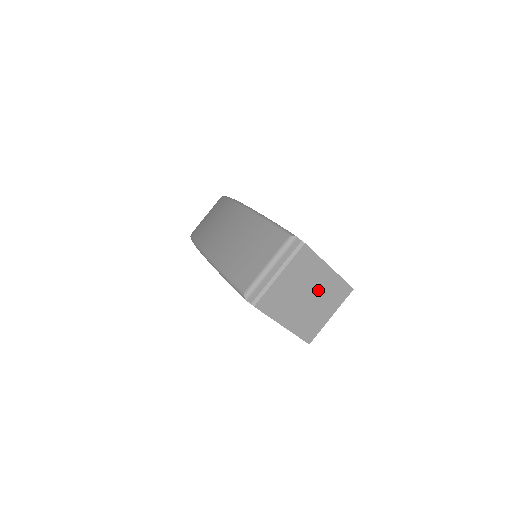
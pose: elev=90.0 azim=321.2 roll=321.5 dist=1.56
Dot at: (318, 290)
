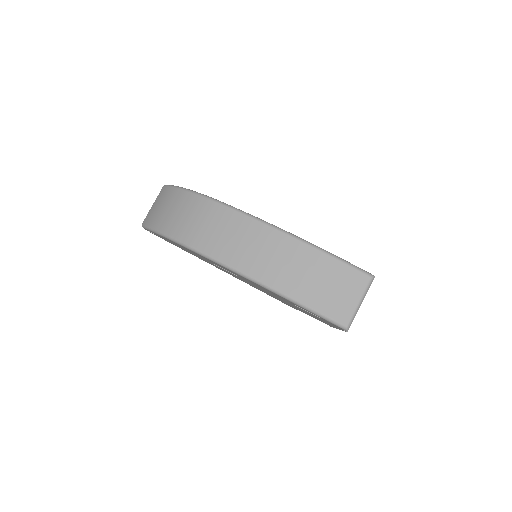
Dot at: occluded
